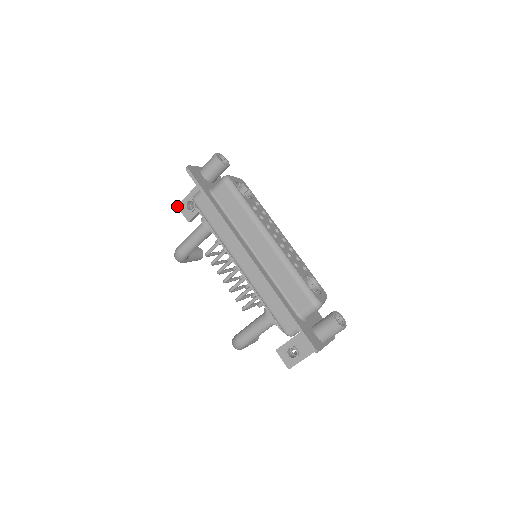
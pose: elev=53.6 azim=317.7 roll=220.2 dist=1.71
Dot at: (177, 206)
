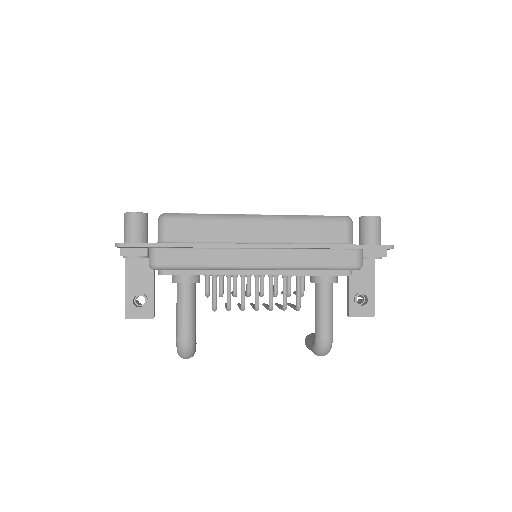
Dot at: occluded
